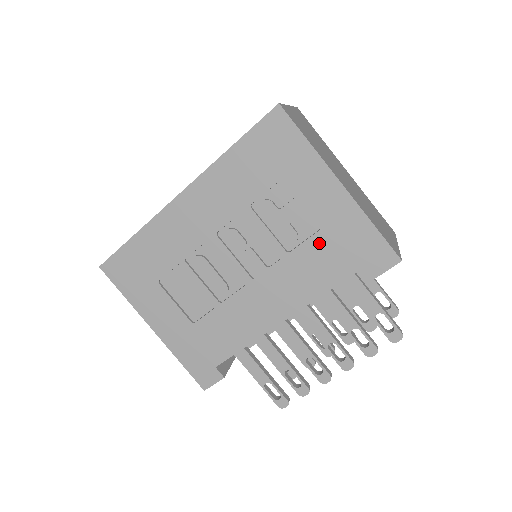
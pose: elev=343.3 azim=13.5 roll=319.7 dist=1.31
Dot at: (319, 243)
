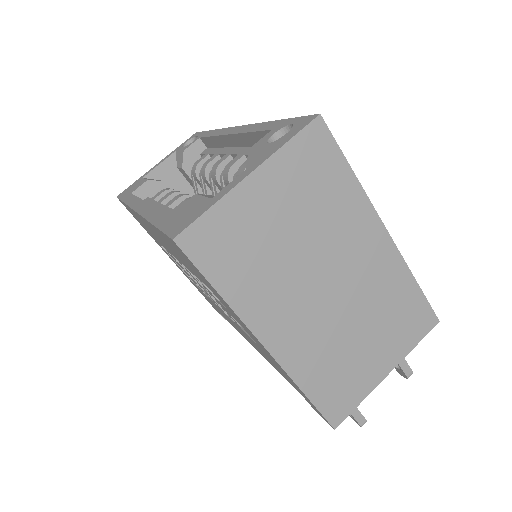
Dot at: occluded
